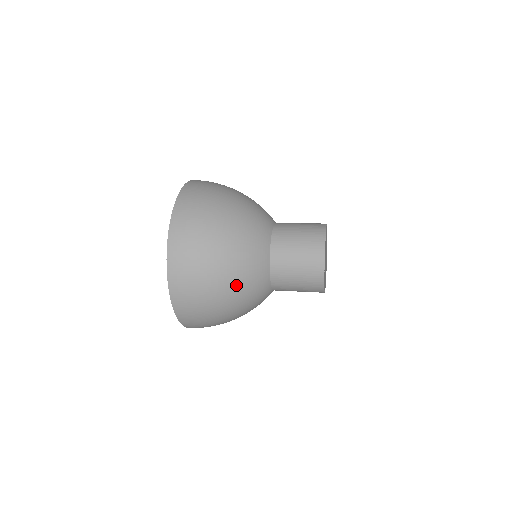
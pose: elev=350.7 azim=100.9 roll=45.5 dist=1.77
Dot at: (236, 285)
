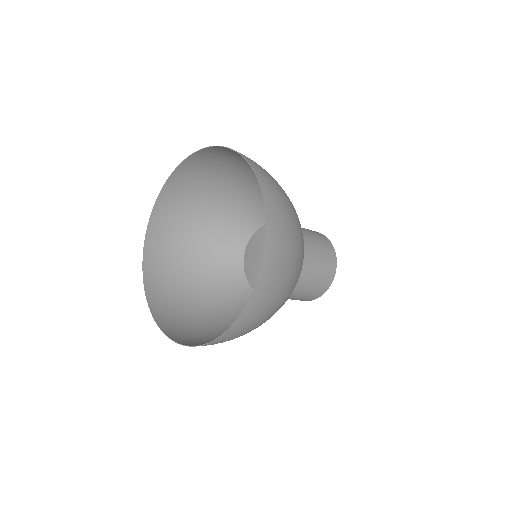
Dot at: (302, 235)
